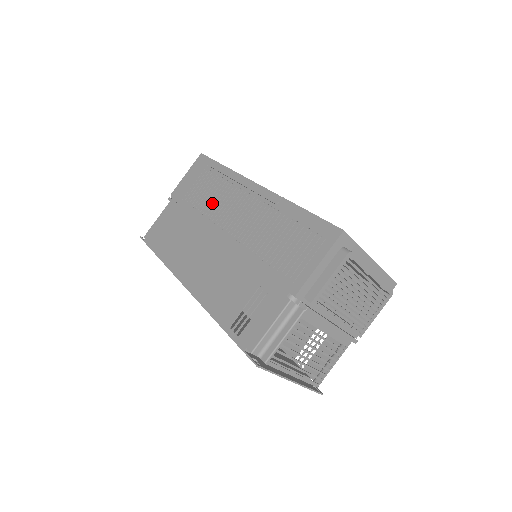
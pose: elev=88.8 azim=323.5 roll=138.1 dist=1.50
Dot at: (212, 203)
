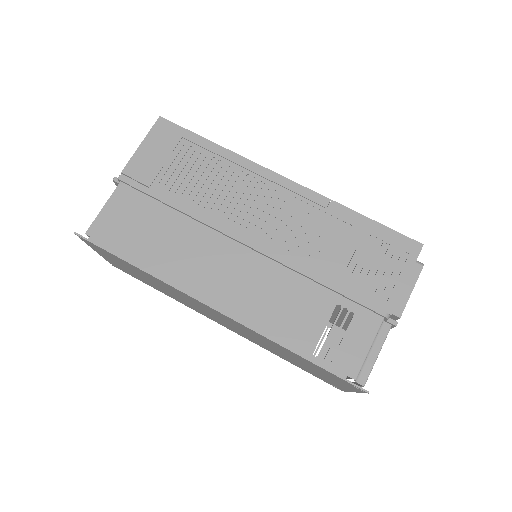
Dot at: (217, 195)
